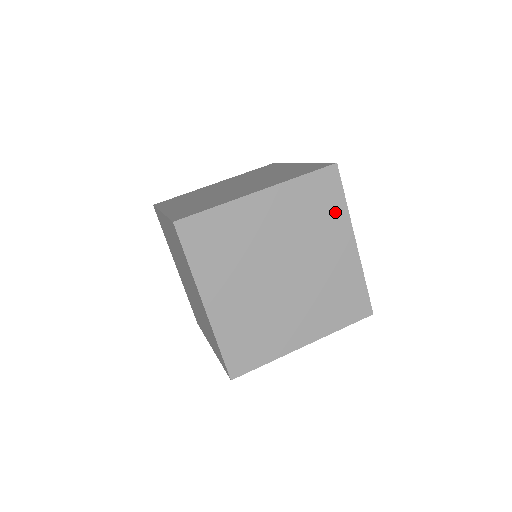
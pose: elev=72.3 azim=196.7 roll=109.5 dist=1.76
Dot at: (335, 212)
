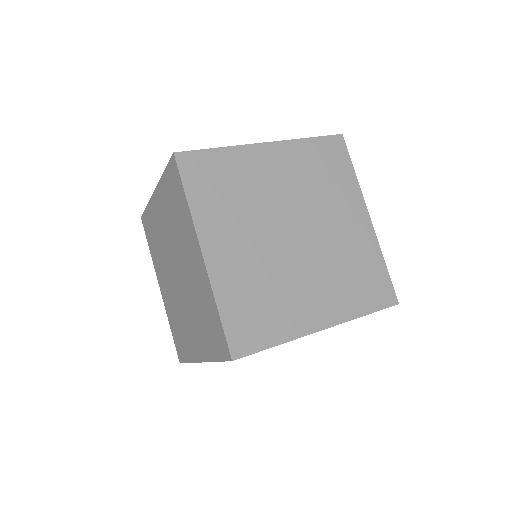
Dot at: (345, 181)
